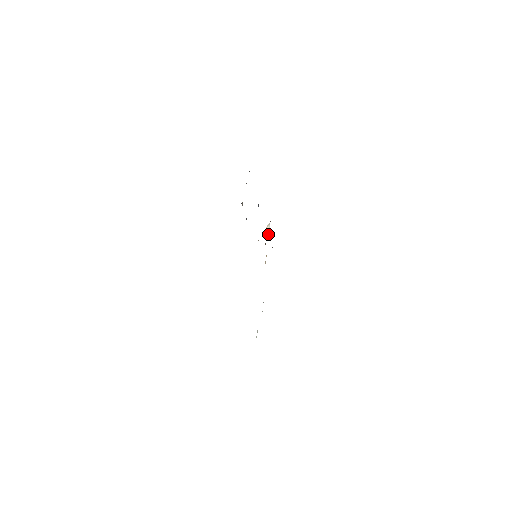
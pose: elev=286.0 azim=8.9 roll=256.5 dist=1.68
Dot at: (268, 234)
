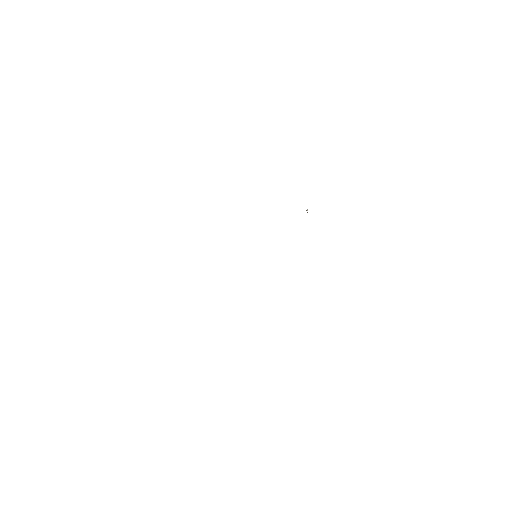
Dot at: occluded
